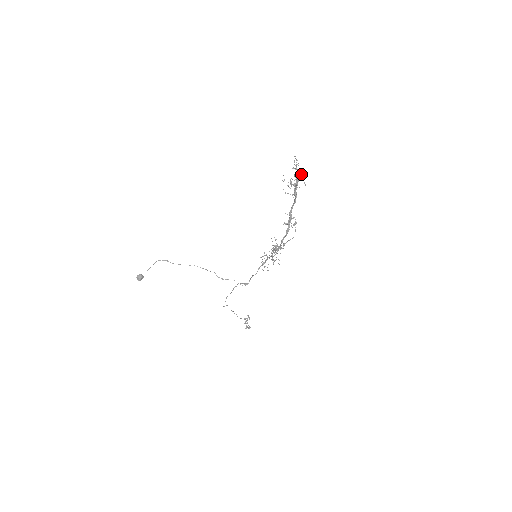
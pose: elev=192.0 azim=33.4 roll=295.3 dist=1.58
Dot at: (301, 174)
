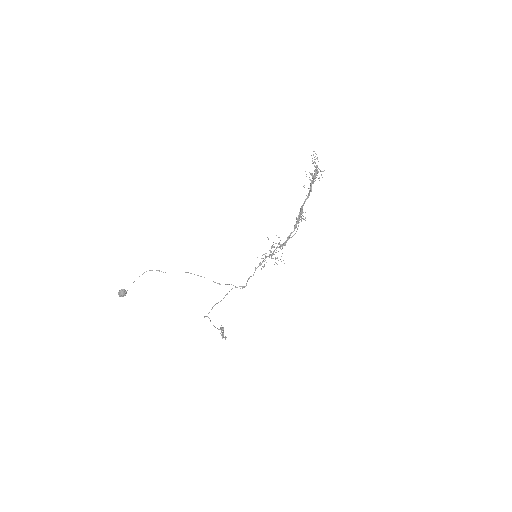
Dot at: occluded
